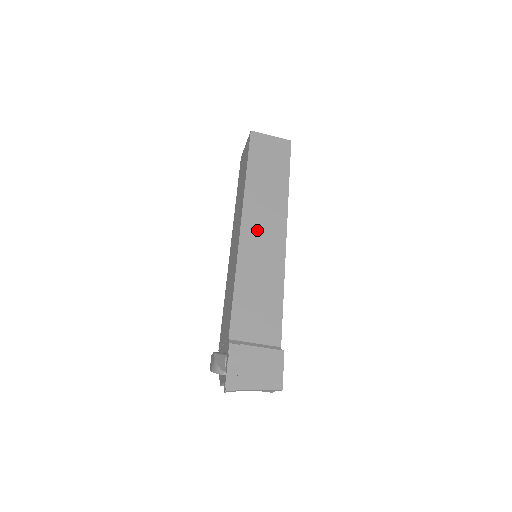
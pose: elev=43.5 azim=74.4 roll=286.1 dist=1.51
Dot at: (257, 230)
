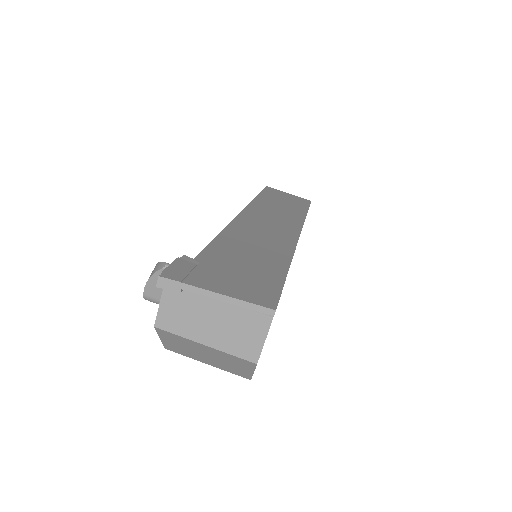
Dot at: (261, 220)
